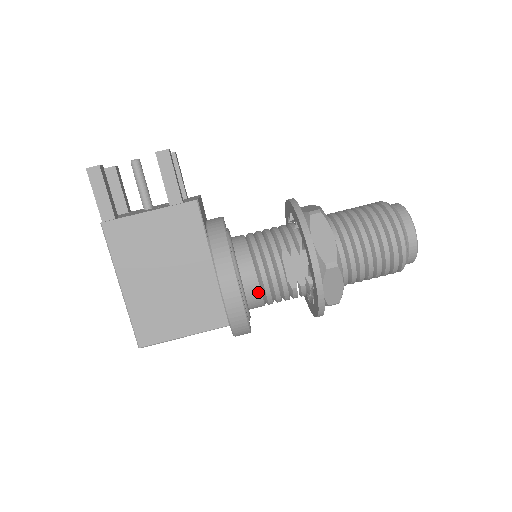
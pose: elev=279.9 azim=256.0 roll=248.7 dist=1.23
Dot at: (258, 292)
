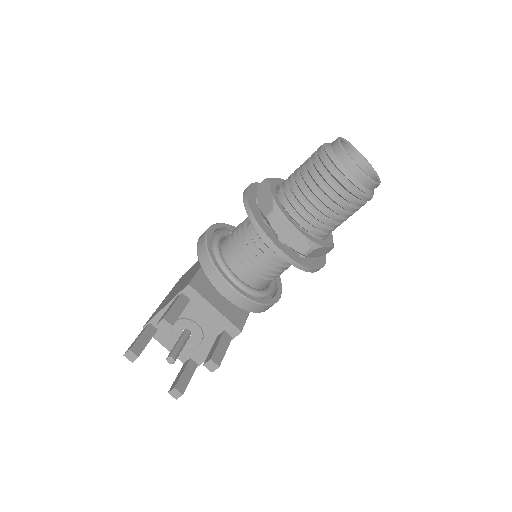
Dot at: occluded
